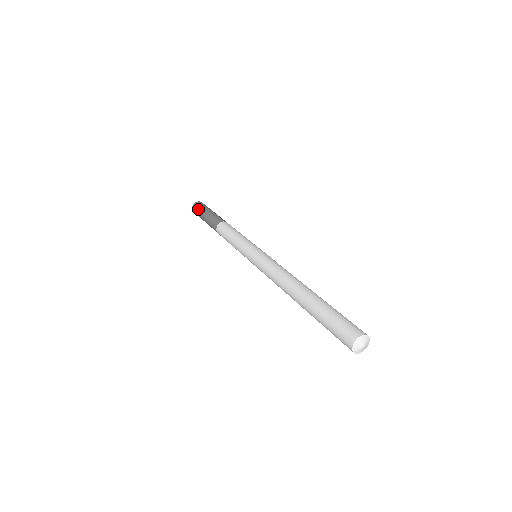
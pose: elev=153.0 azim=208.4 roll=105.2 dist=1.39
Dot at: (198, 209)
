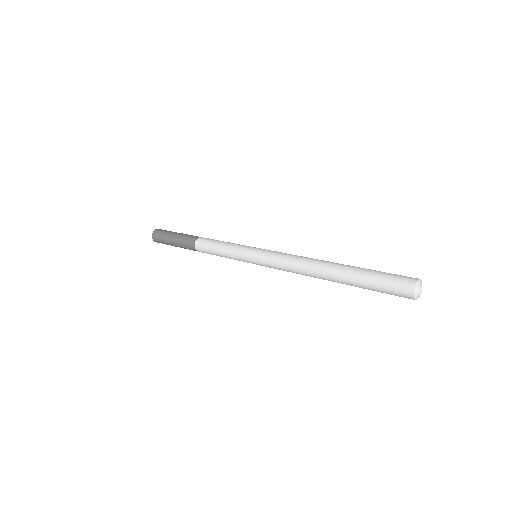
Dot at: (166, 230)
